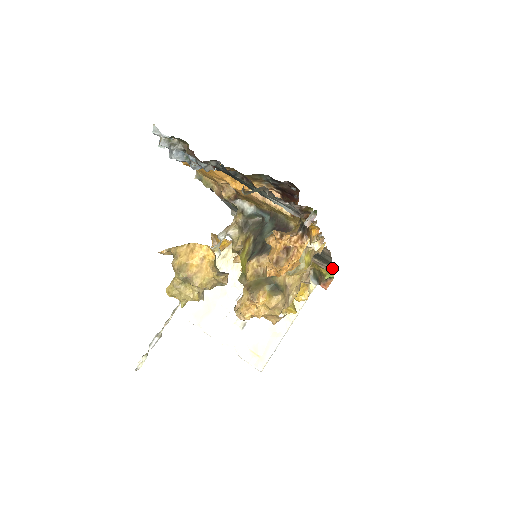
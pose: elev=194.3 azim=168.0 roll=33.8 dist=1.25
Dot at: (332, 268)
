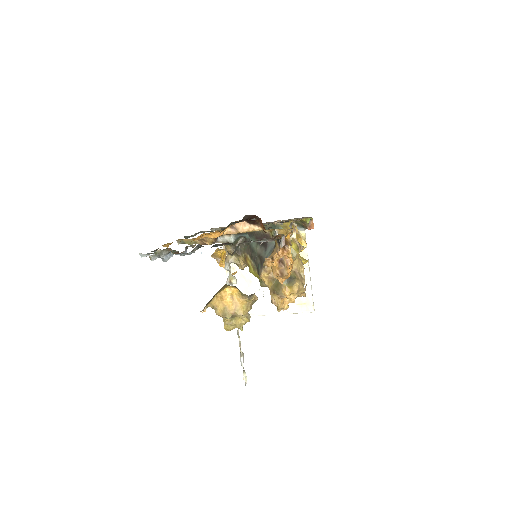
Dot at: (307, 217)
